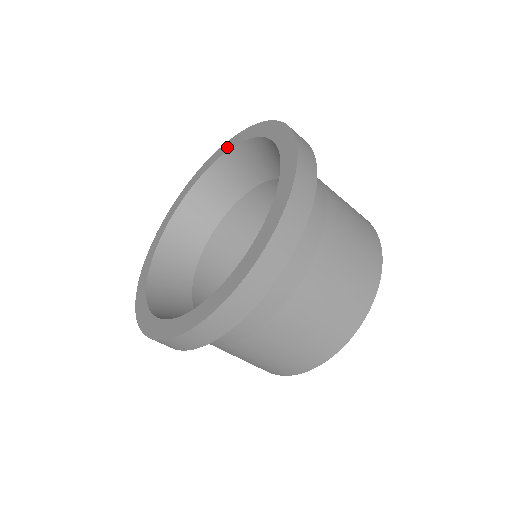
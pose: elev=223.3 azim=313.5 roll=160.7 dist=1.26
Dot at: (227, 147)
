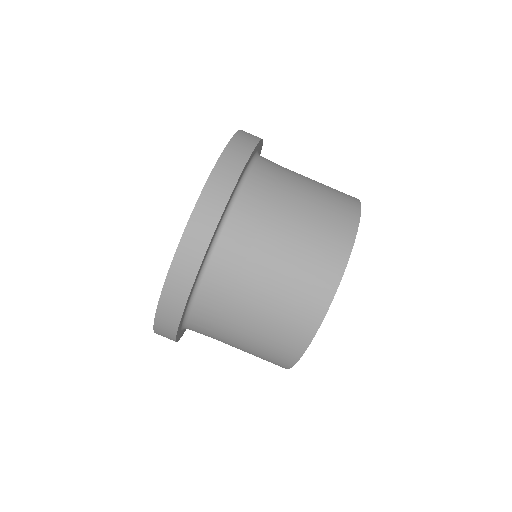
Dot at: occluded
